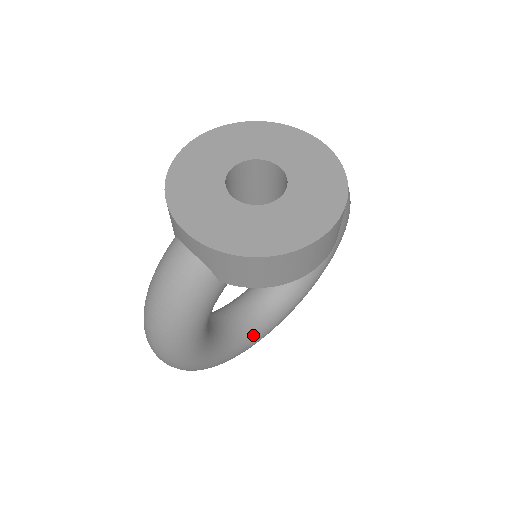
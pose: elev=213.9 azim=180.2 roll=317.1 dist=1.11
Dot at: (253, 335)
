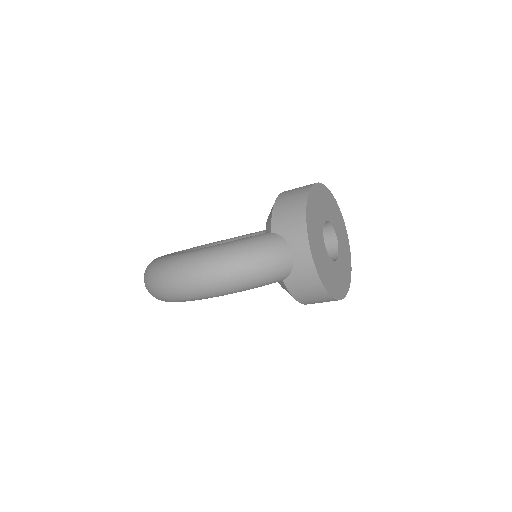
Dot at: occluded
